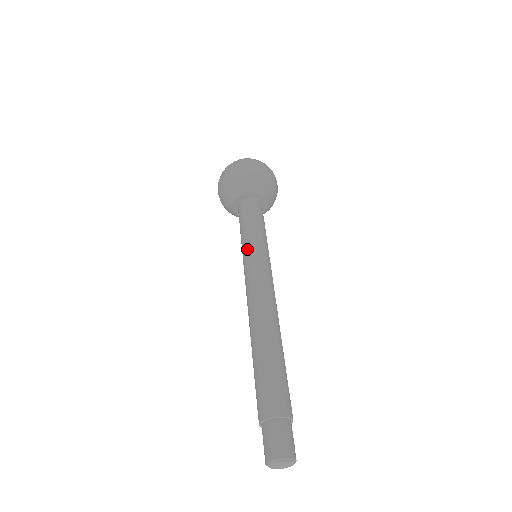
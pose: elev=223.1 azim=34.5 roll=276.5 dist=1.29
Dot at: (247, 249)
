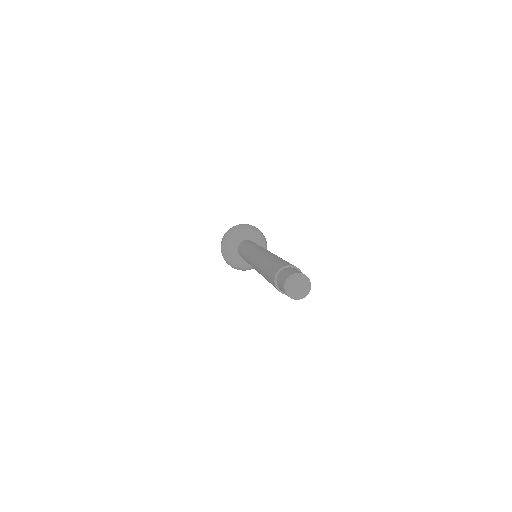
Dot at: (251, 246)
